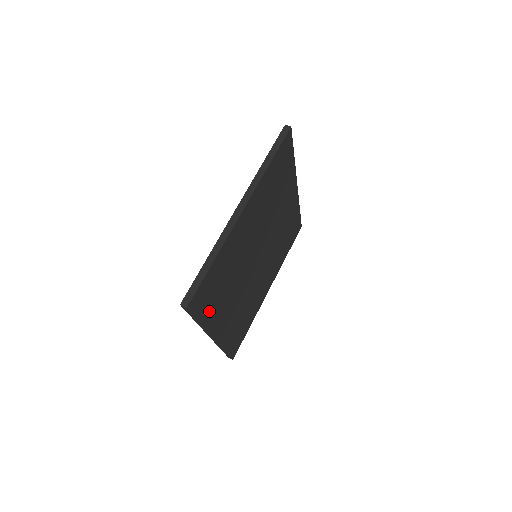
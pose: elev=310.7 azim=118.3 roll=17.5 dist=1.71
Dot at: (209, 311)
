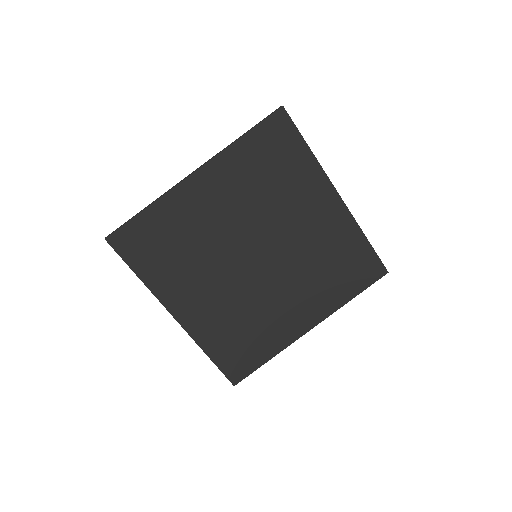
Dot at: (152, 270)
